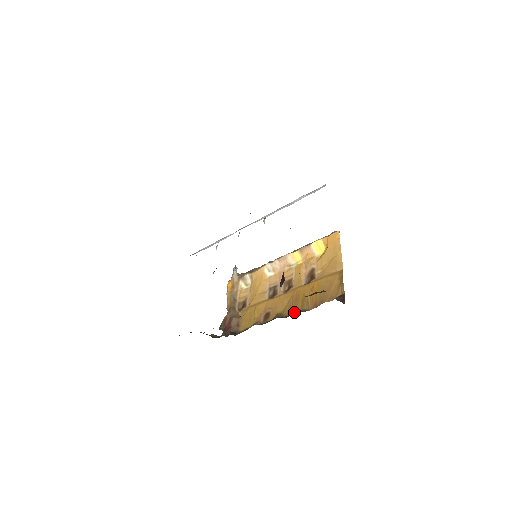
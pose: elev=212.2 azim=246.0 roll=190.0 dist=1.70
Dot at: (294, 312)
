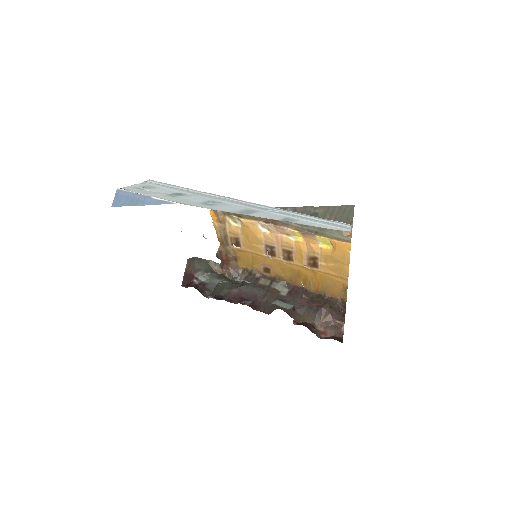
Dot at: (296, 284)
